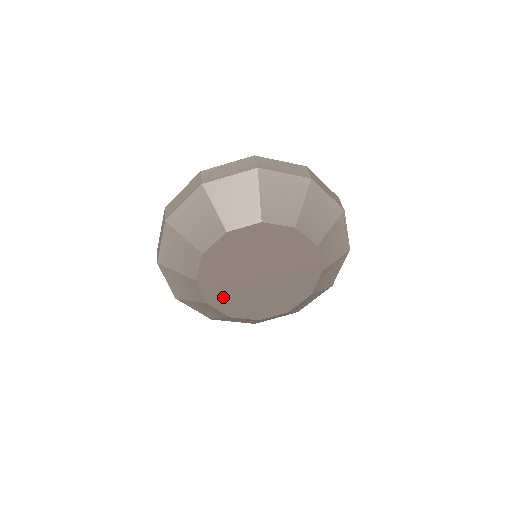
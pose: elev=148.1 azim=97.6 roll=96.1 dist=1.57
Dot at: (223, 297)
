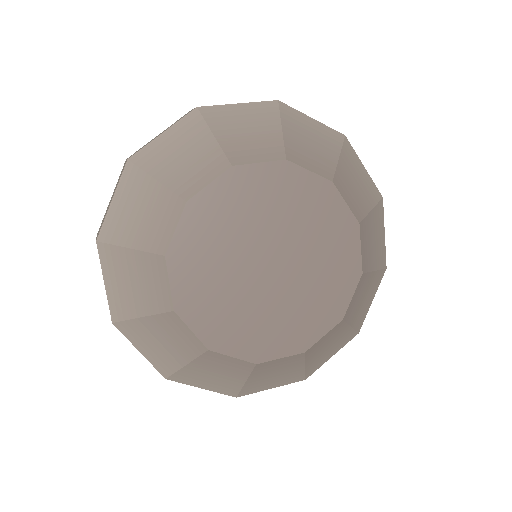
Dot at: (230, 328)
